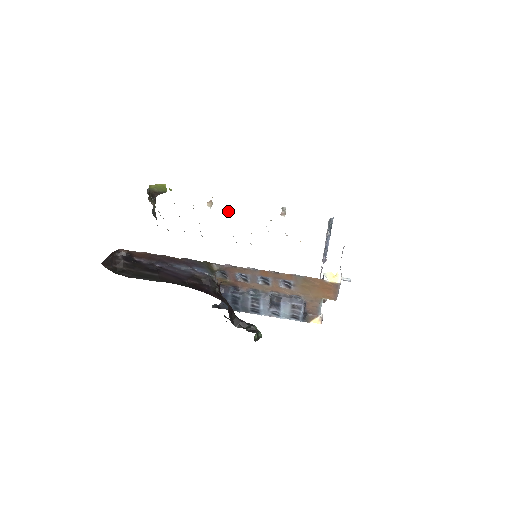
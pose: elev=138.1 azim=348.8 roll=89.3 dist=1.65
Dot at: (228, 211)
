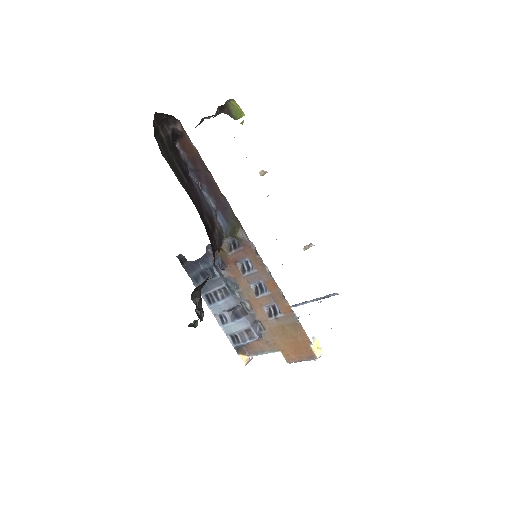
Dot at: (268, 195)
